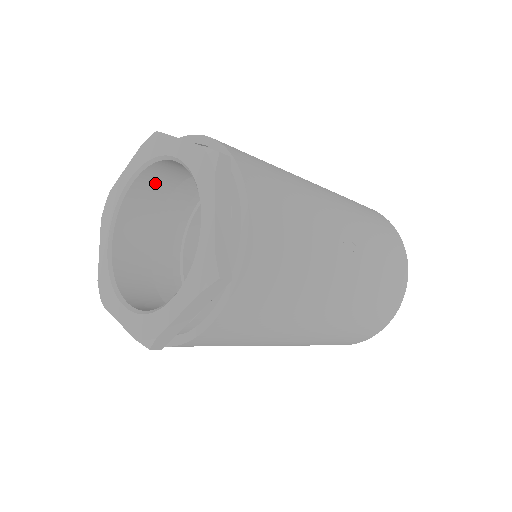
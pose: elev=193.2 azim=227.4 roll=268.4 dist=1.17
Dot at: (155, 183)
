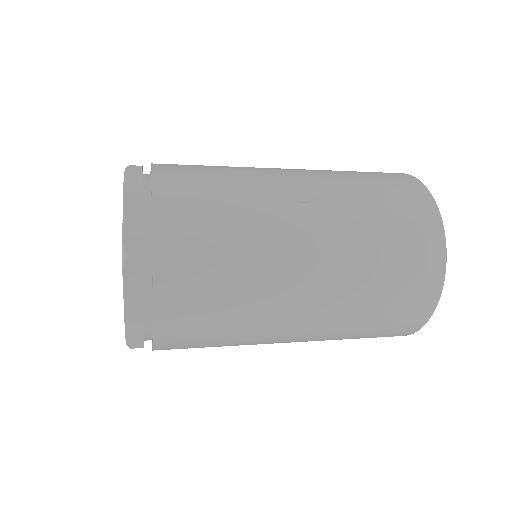
Dot at: occluded
